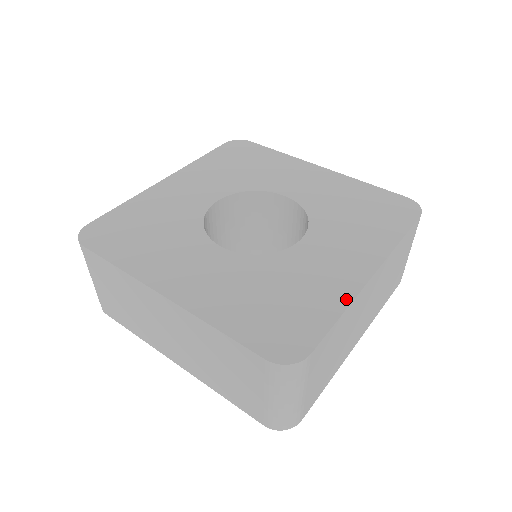
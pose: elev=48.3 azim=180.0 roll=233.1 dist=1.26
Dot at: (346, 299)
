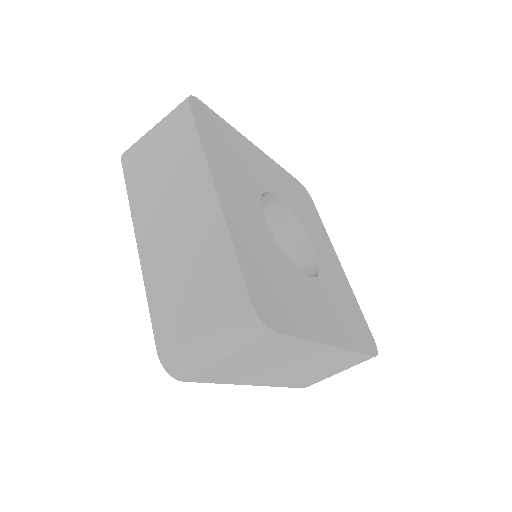
Dot at: (314, 336)
